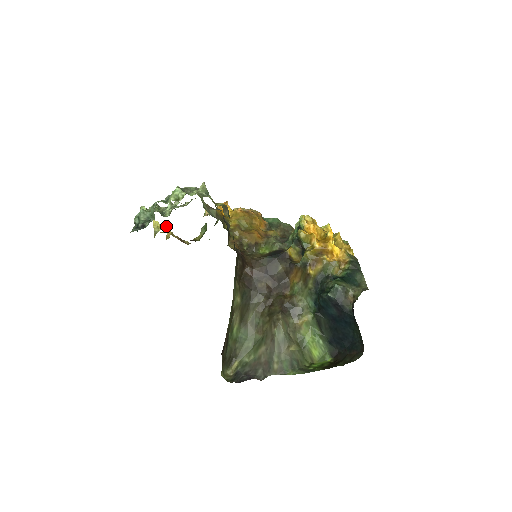
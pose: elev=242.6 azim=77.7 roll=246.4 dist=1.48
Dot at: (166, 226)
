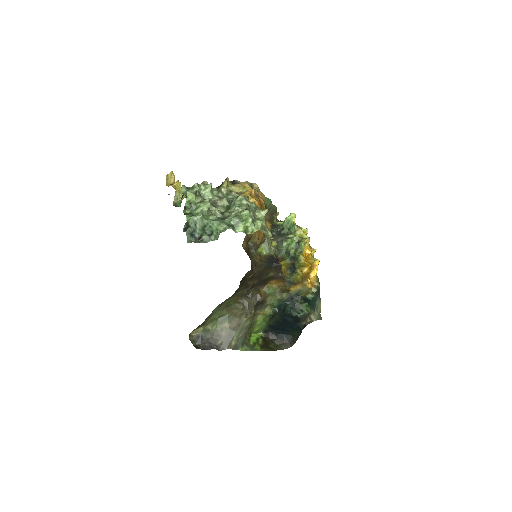
Dot at: occluded
